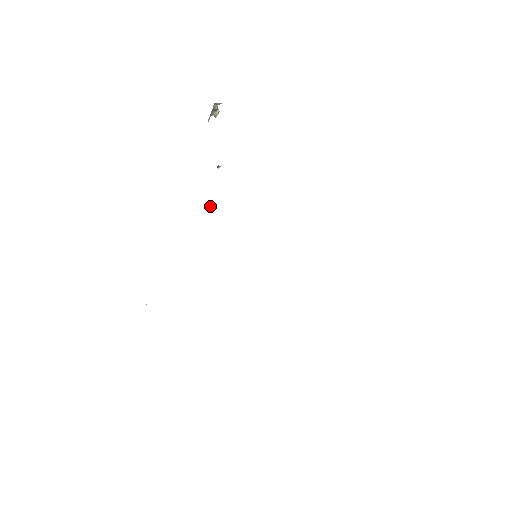
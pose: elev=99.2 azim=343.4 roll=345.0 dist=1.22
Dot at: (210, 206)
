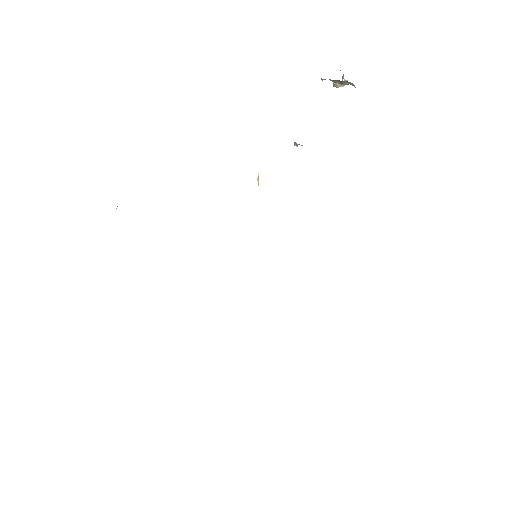
Dot at: (258, 179)
